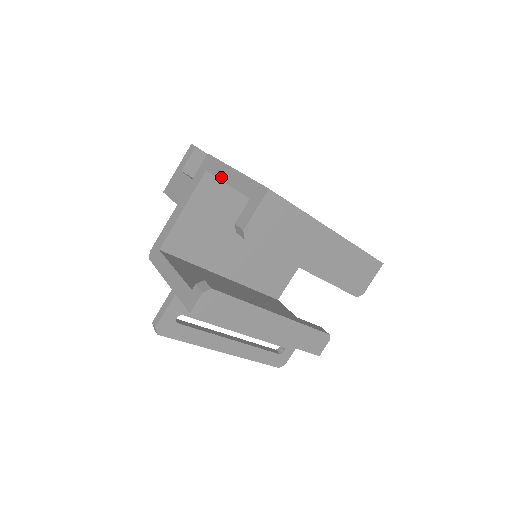
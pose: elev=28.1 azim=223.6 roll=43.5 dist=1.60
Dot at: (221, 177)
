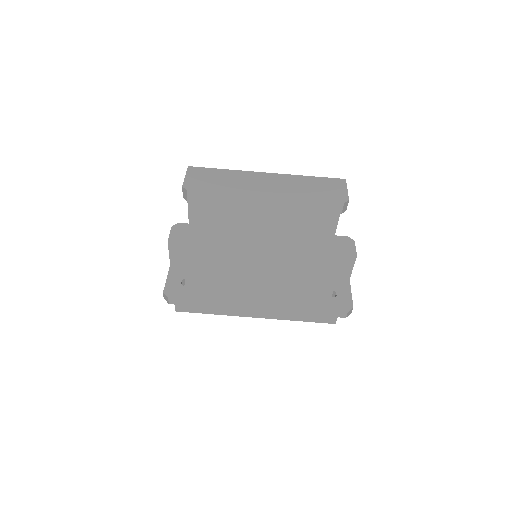
Dot at: (189, 221)
